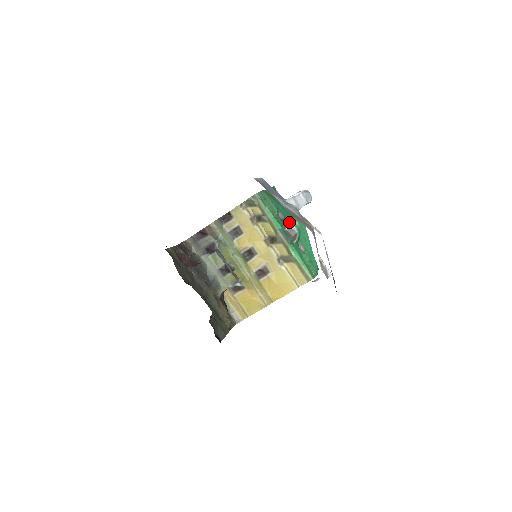
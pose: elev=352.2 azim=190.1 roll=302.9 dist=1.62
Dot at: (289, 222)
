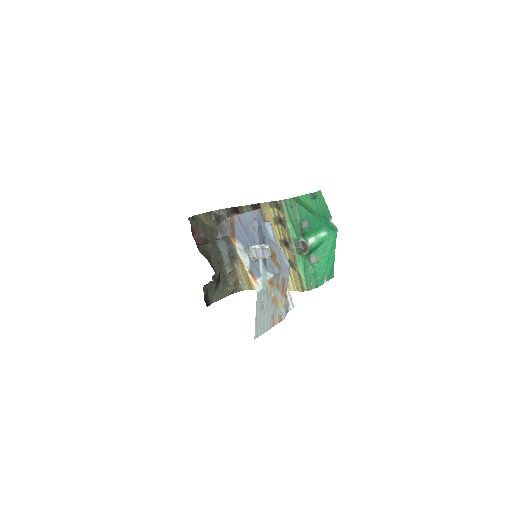
Dot at: (311, 232)
